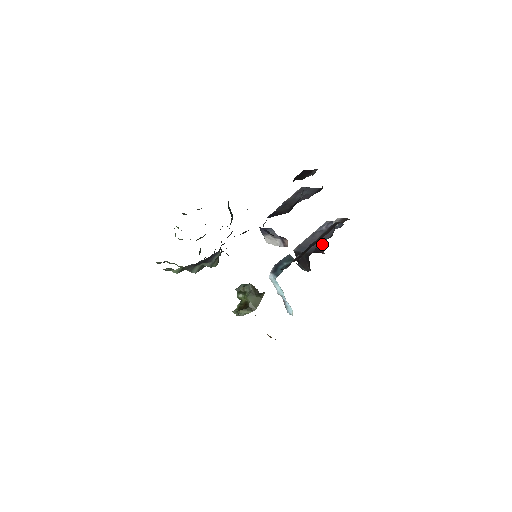
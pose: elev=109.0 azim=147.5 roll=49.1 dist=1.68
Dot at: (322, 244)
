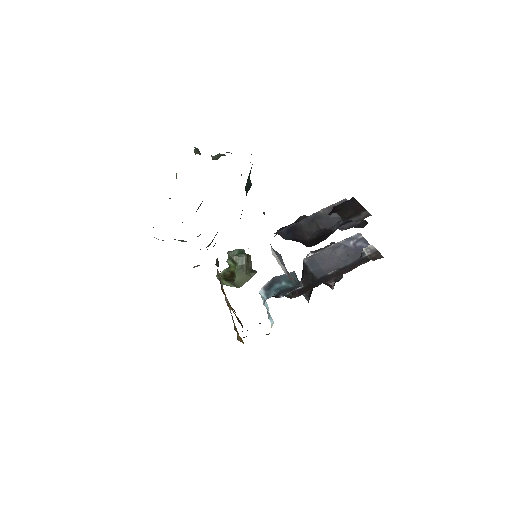
Dot at: occluded
